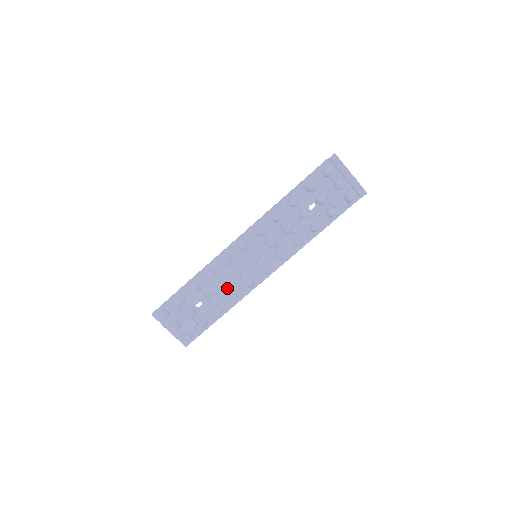
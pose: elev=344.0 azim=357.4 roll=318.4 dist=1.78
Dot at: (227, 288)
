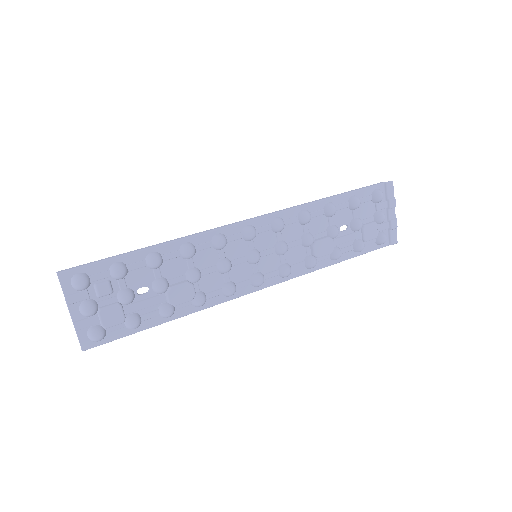
Dot at: (197, 283)
